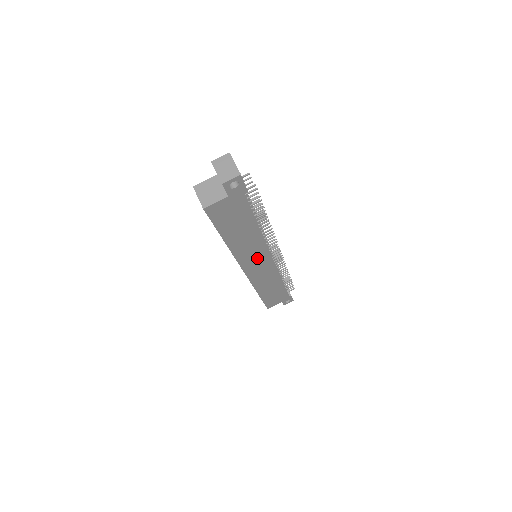
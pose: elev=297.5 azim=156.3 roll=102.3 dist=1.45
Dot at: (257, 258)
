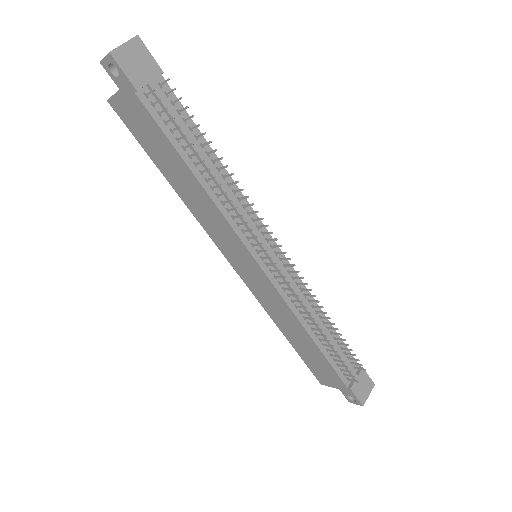
Dot at: (234, 248)
